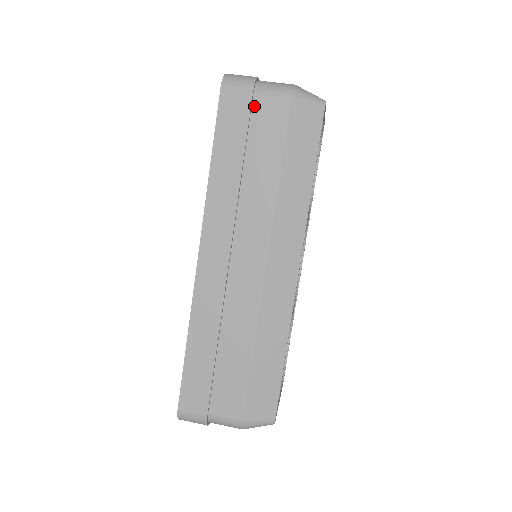
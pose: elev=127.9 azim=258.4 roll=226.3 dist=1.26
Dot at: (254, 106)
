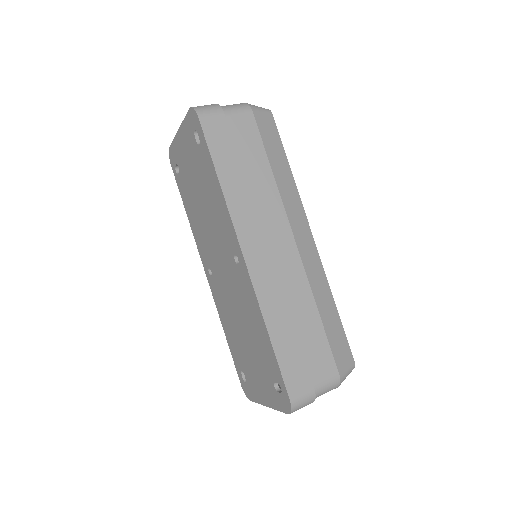
Dot at: (229, 124)
